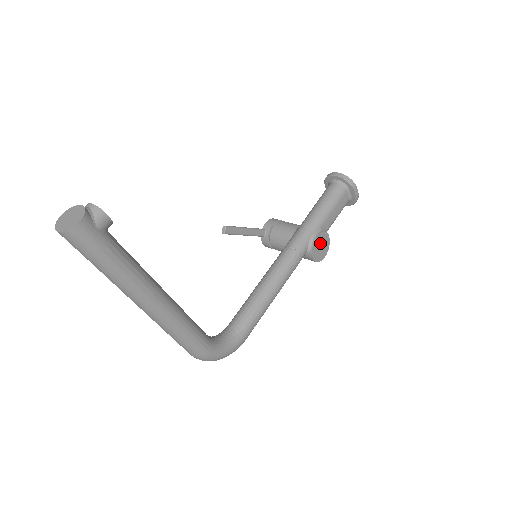
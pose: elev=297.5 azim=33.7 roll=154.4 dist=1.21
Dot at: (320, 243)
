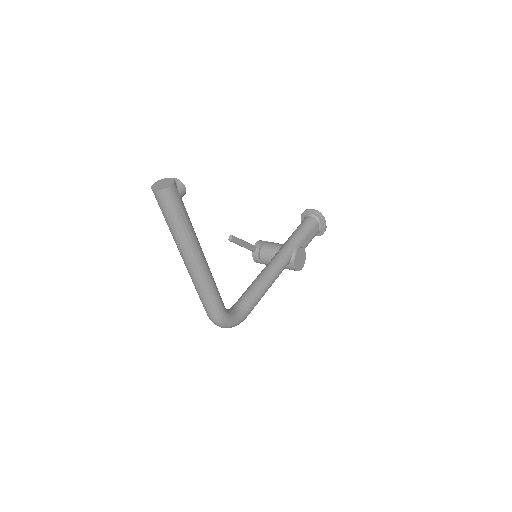
Dot at: (300, 256)
